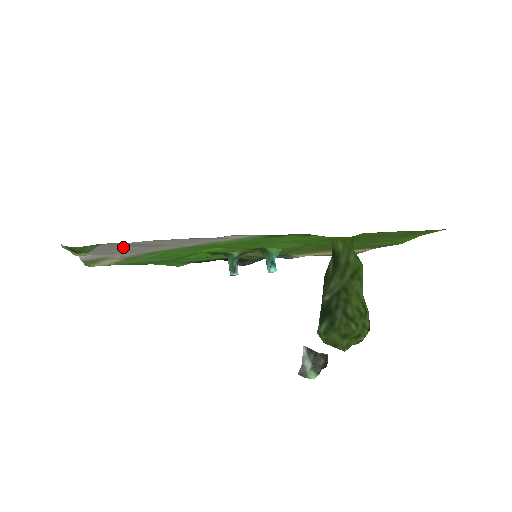
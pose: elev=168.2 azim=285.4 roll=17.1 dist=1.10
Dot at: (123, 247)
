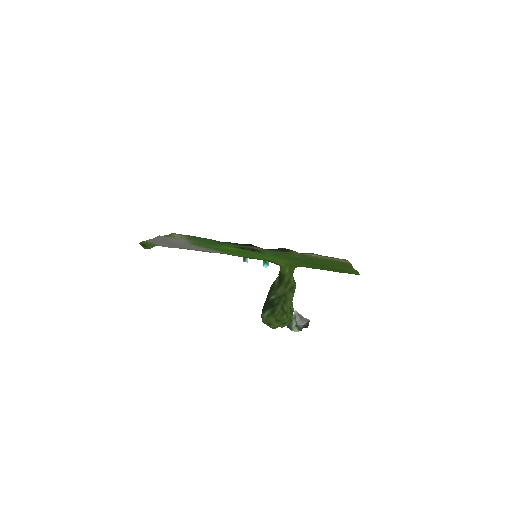
Dot at: (172, 244)
